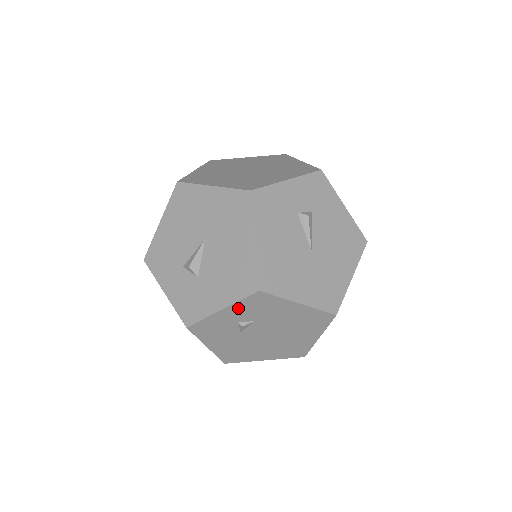
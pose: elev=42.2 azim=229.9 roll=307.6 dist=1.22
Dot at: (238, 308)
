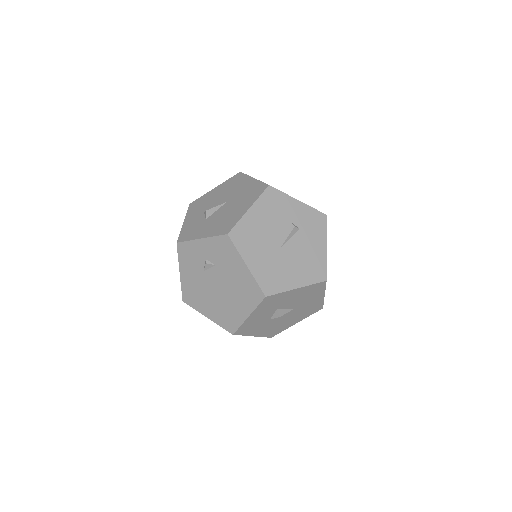
Dot at: (211, 244)
